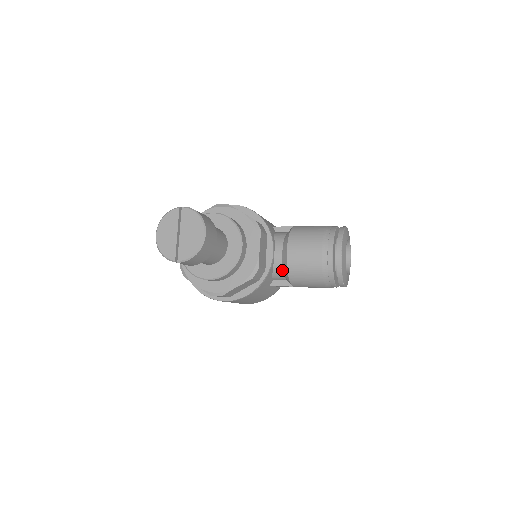
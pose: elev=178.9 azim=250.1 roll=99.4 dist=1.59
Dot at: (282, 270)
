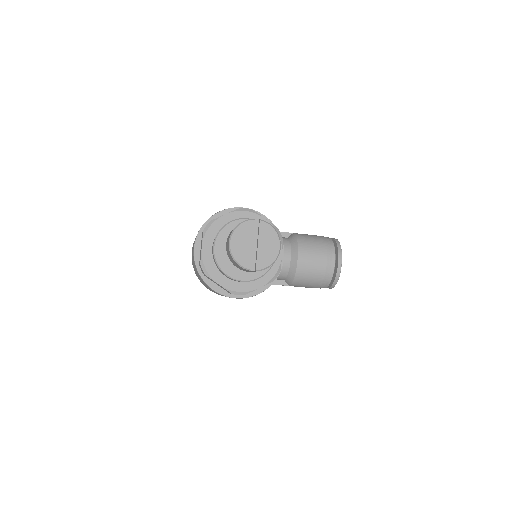
Dot at: (287, 272)
